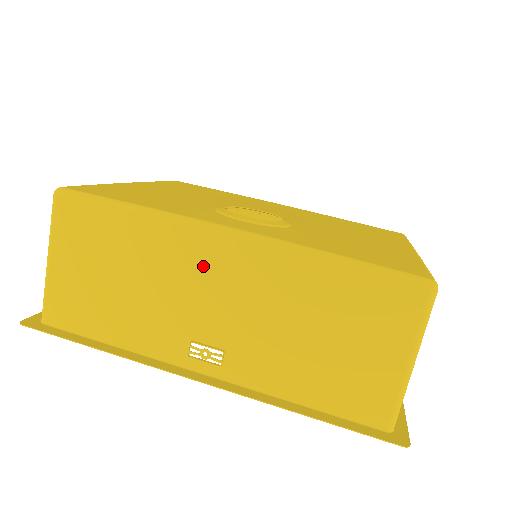
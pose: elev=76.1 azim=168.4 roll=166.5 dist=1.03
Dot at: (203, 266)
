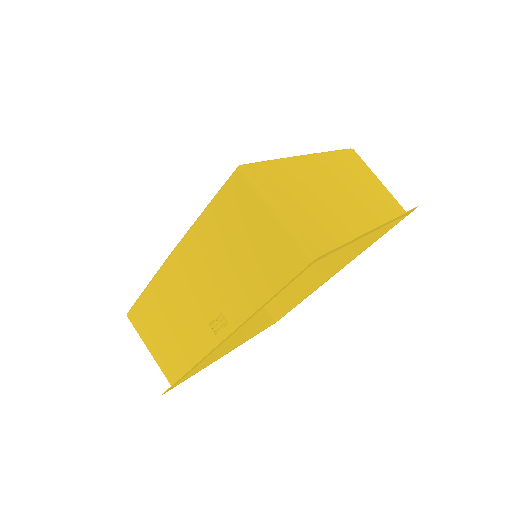
Dot at: (179, 282)
